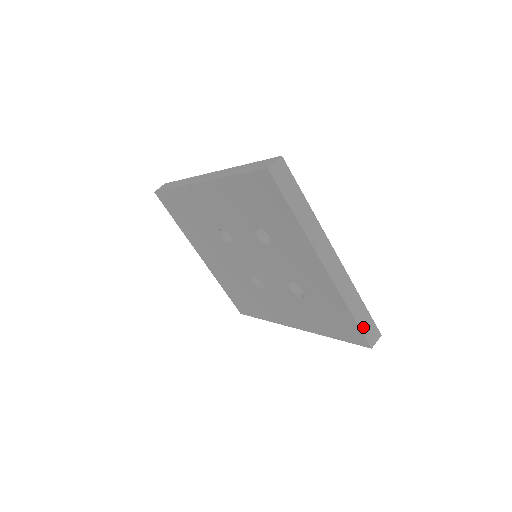
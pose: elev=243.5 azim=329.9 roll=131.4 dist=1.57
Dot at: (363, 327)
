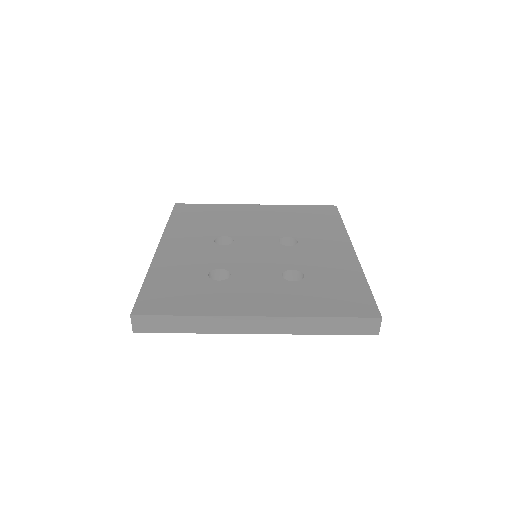
Dot at: (349, 331)
